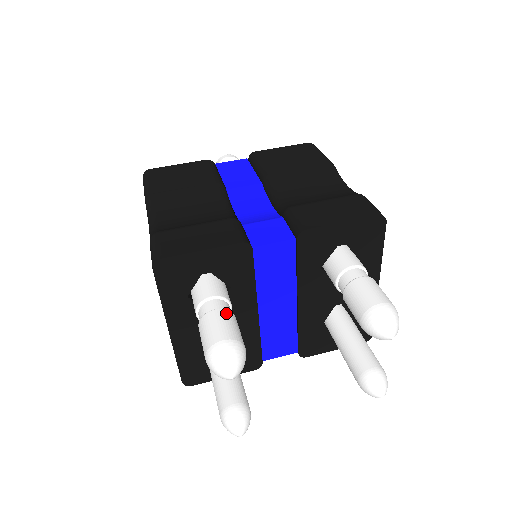
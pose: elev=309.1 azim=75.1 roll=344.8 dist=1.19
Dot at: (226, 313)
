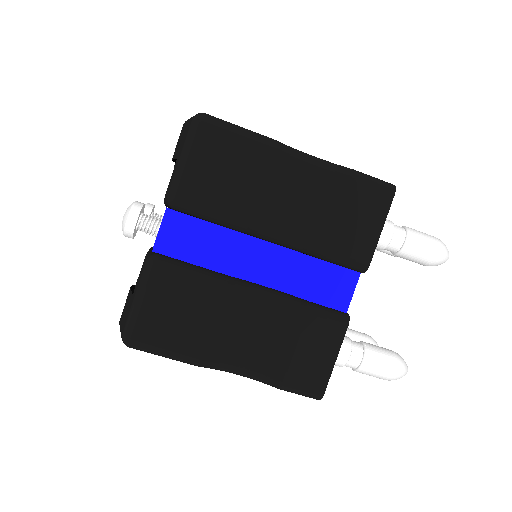
Dot at: (370, 355)
